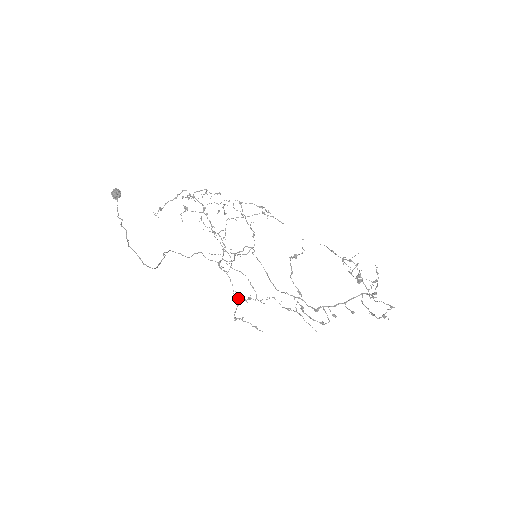
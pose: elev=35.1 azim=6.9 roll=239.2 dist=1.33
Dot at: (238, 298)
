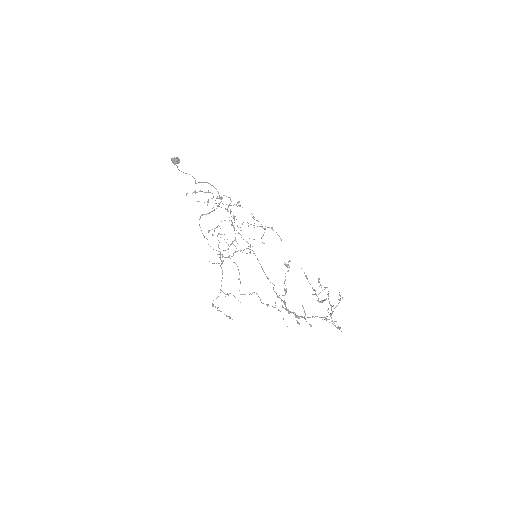
Dot at: (220, 289)
